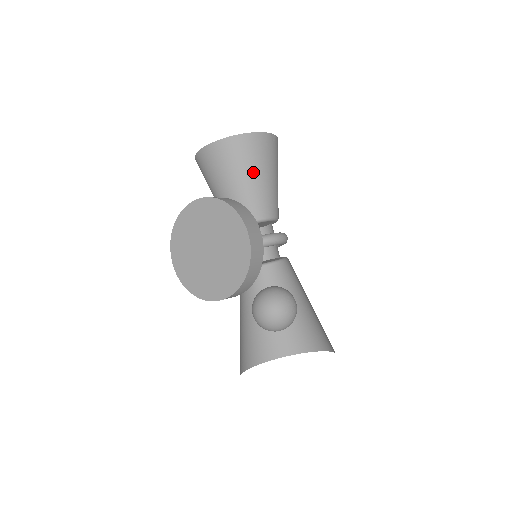
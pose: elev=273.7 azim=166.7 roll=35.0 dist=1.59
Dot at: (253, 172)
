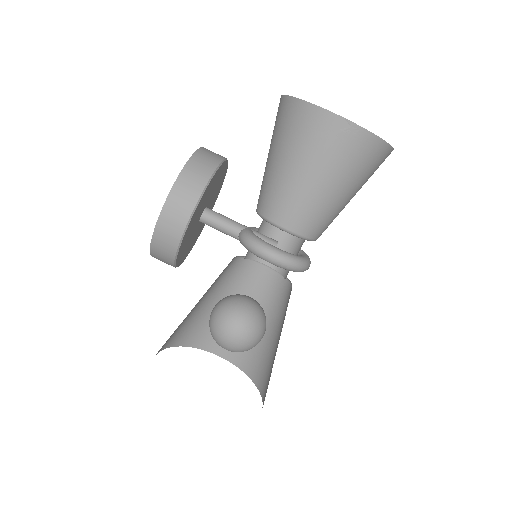
Dot at: (285, 155)
